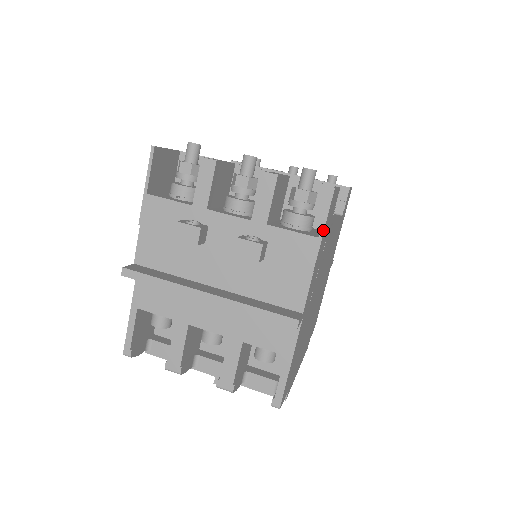
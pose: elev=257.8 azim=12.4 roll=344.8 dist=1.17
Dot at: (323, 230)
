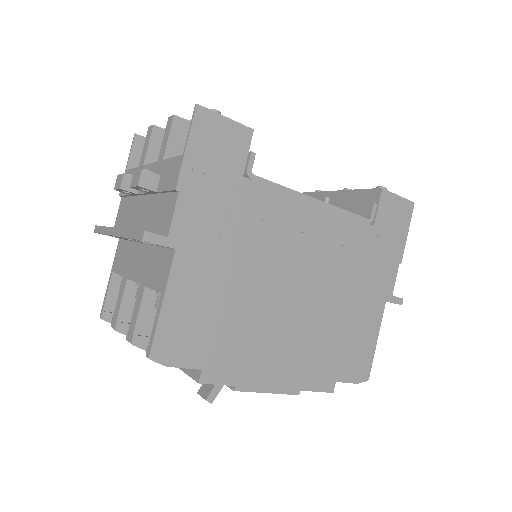
Dot at: (186, 146)
